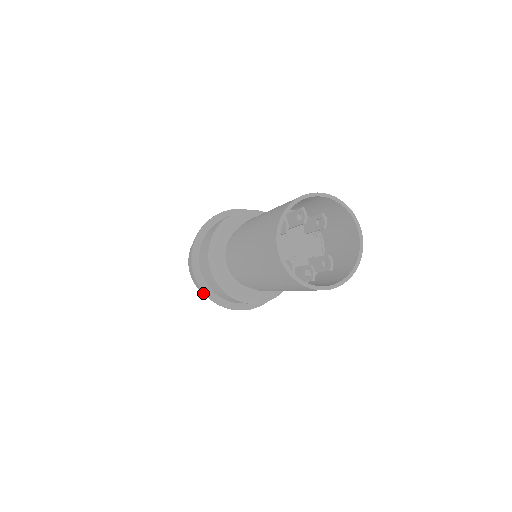
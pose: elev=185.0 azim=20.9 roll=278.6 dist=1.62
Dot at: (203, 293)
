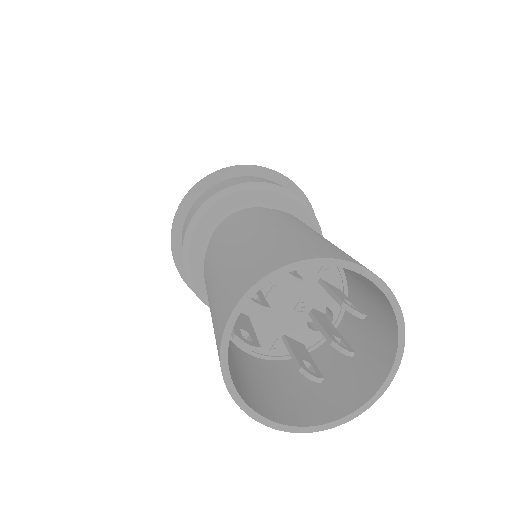
Dot at: occluded
